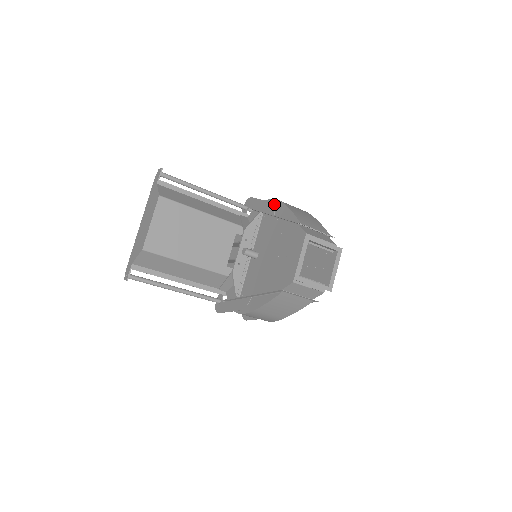
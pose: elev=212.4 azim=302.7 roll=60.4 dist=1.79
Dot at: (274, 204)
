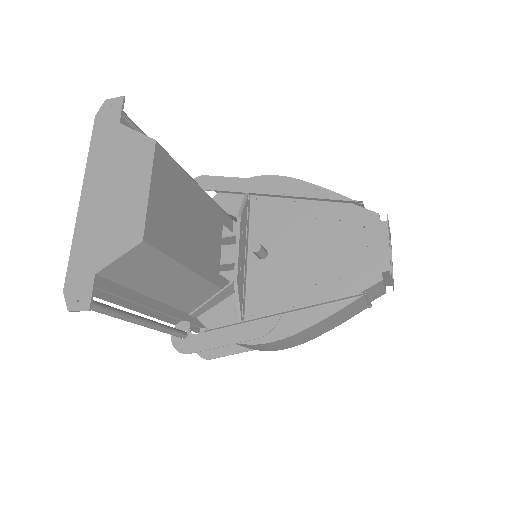
Dot at: (275, 182)
